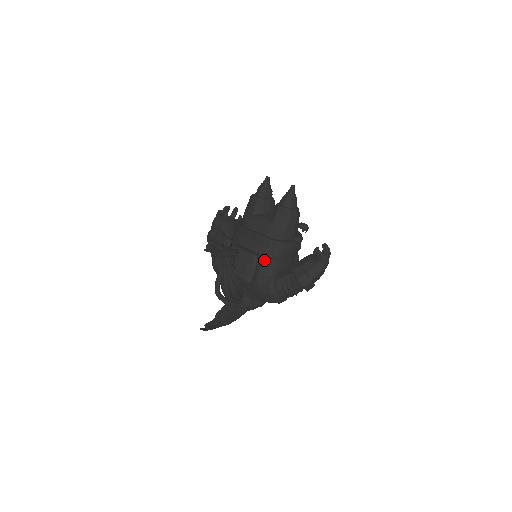
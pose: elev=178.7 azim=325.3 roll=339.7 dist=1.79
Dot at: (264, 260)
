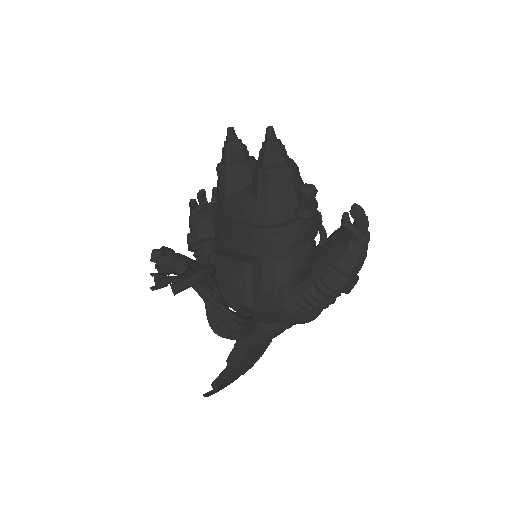
Dot at: (263, 264)
